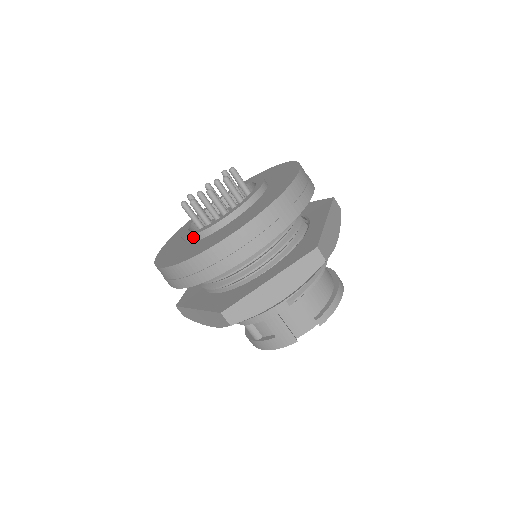
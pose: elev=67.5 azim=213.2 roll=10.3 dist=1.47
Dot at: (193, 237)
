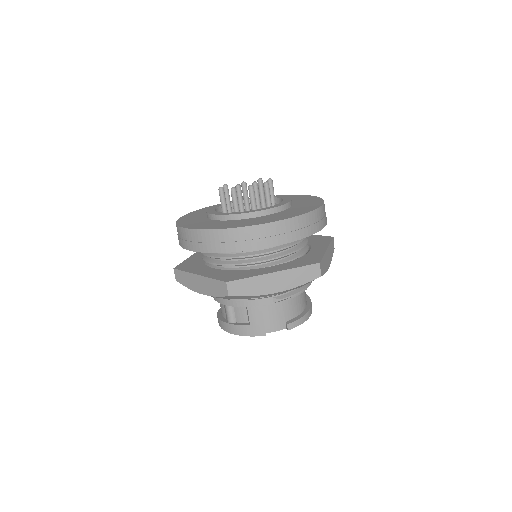
Dot at: (223, 216)
